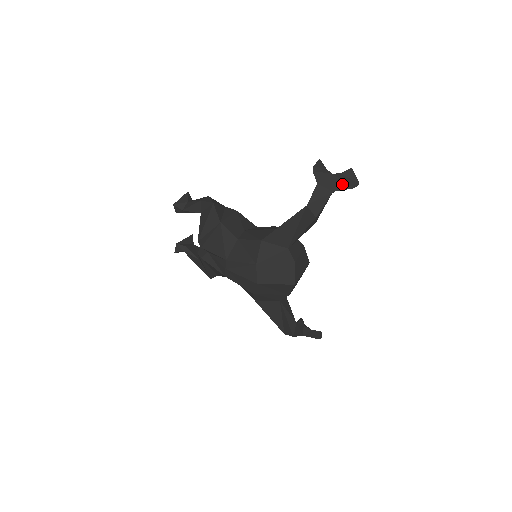
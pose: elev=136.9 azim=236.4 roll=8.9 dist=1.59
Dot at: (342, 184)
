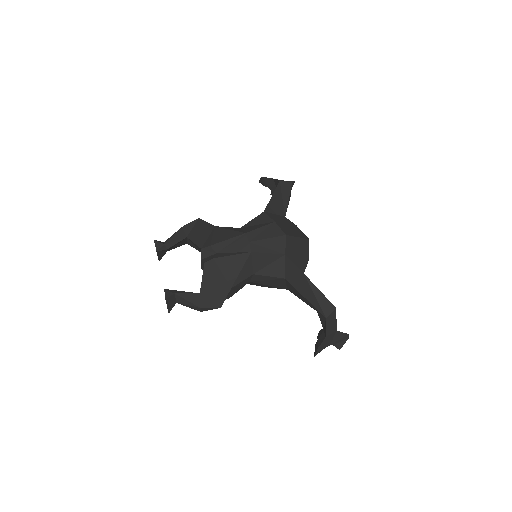
Dot at: occluded
